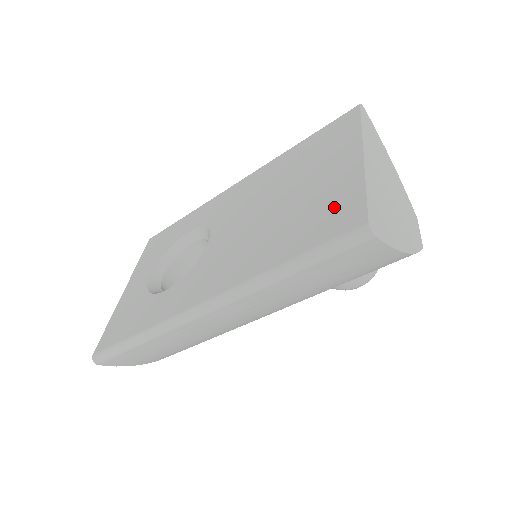
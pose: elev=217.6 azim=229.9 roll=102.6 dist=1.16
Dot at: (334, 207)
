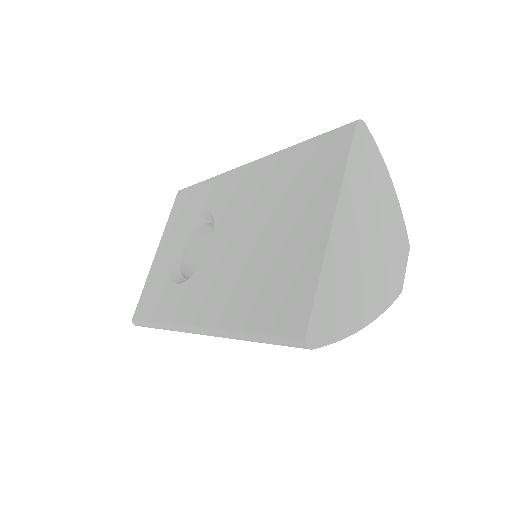
Dot at: (292, 290)
